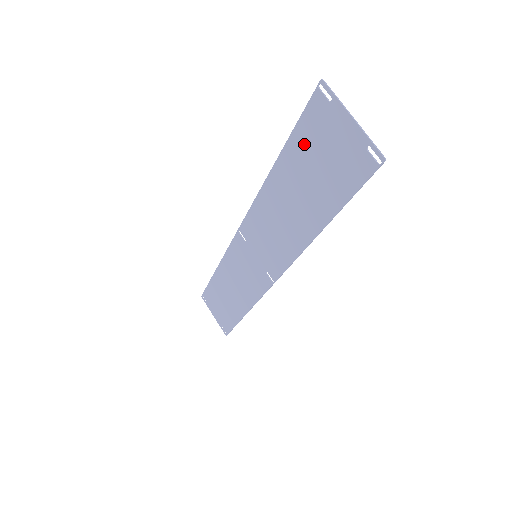
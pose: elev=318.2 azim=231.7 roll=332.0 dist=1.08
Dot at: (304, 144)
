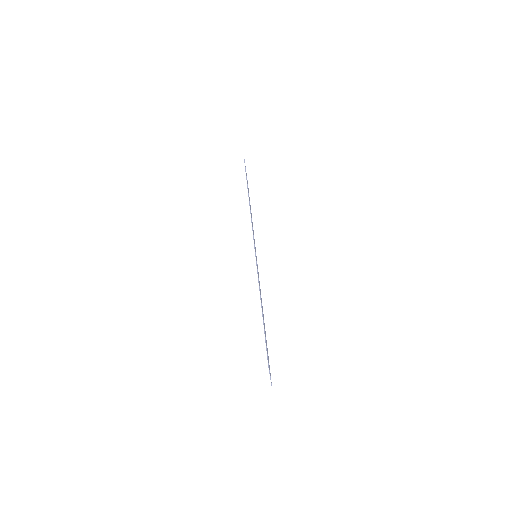
Dot at: occluded
